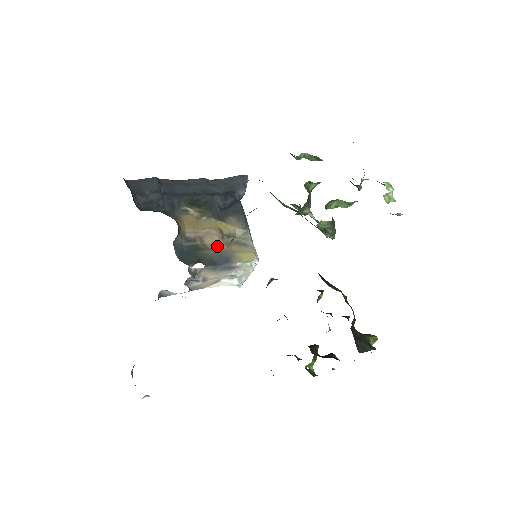
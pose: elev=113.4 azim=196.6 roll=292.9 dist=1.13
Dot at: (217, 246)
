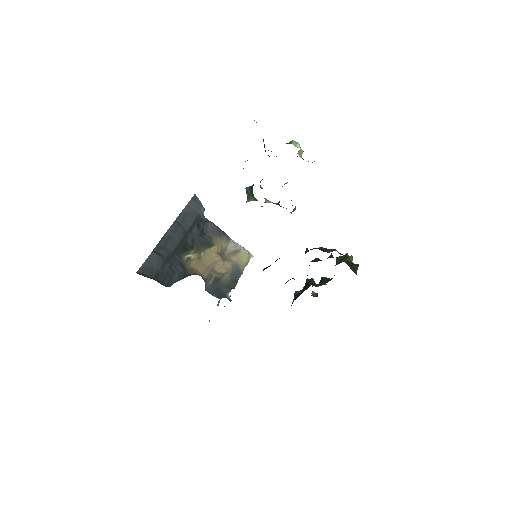
Dot at: (226, 267)
